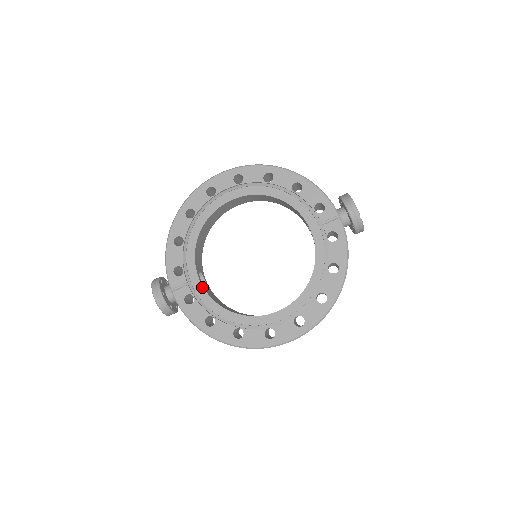
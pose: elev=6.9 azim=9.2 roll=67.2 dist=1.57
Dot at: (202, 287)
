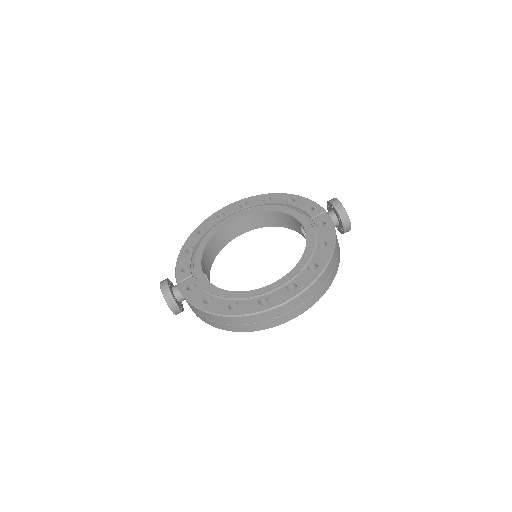
Dot at: (205, 277)
